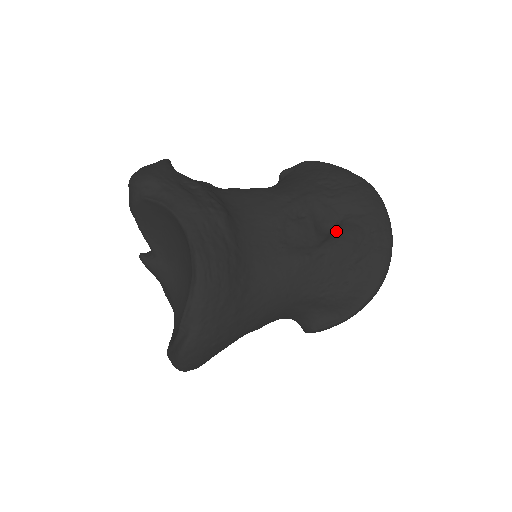
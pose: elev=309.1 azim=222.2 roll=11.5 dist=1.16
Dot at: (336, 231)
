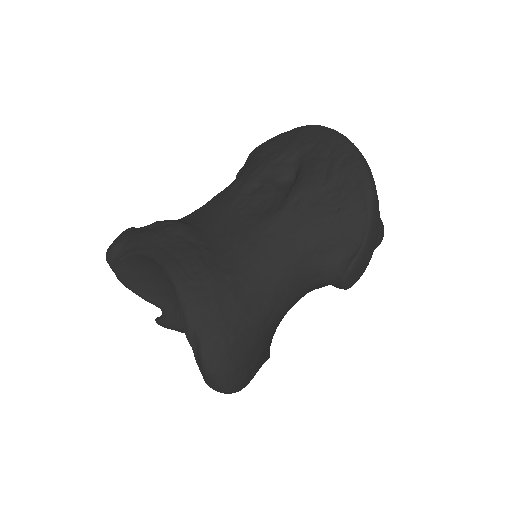
Dot at: (297, 176)
